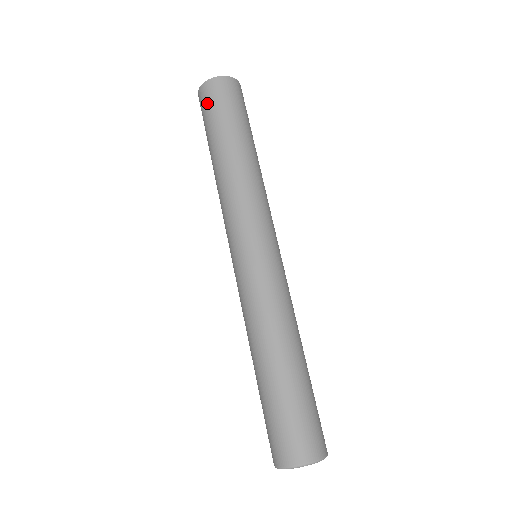
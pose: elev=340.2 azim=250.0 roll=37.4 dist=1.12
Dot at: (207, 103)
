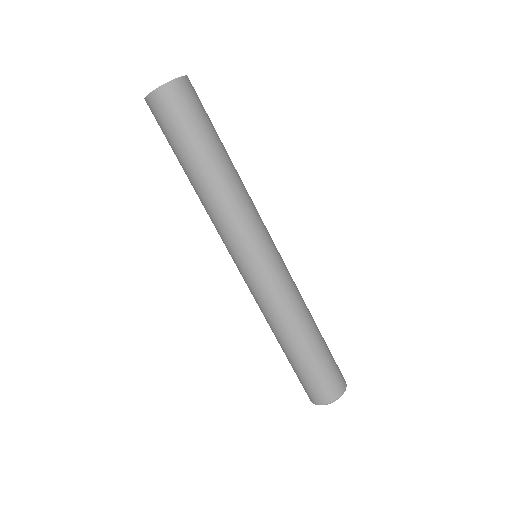
Dot at: (179, 108)
